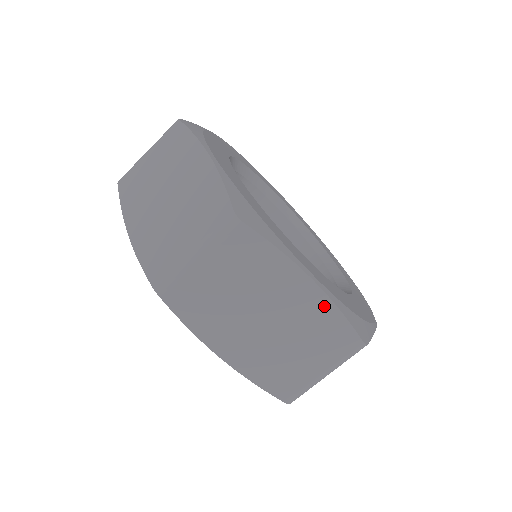
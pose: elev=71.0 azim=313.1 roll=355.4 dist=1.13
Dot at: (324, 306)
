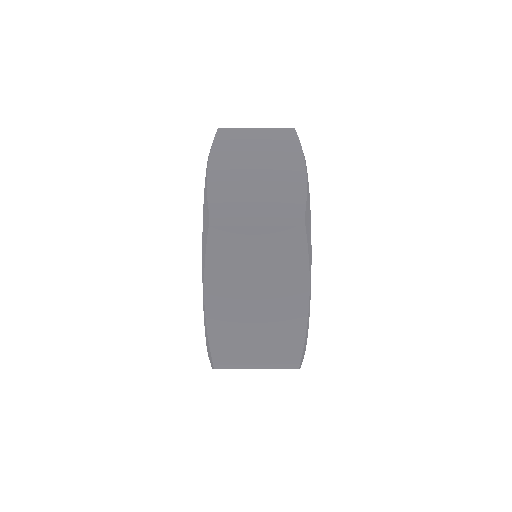
Dot at: occluded
